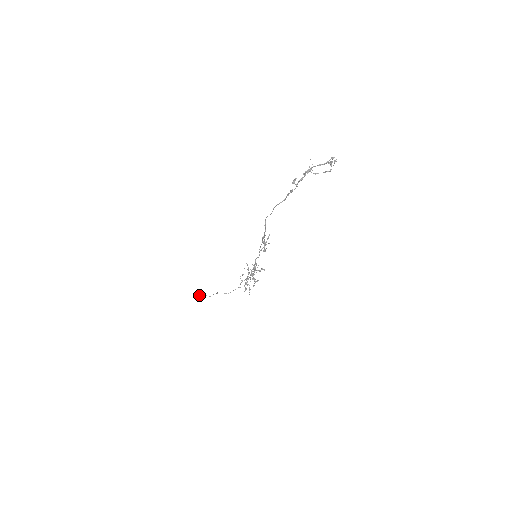
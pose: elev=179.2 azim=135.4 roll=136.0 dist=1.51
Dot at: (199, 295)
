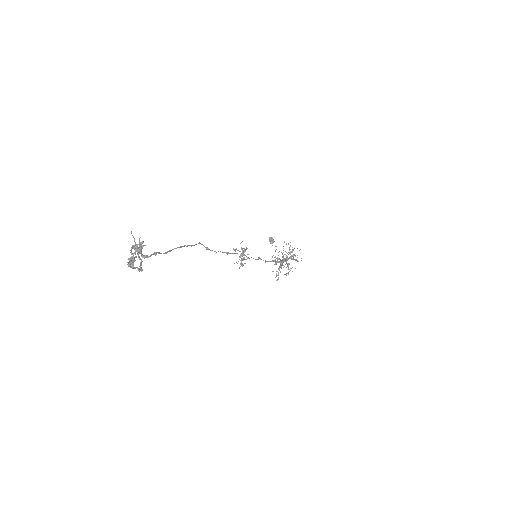
Dot at: (271, 242)
